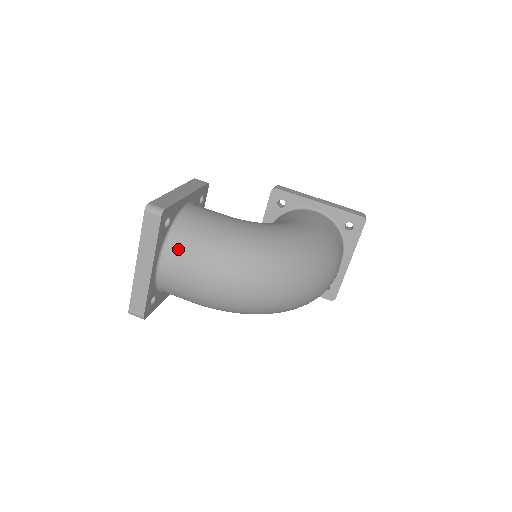
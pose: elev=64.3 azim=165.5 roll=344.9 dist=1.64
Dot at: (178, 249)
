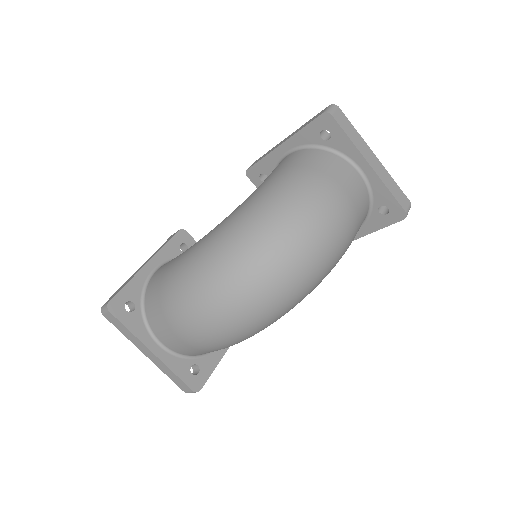
Dot at: (154, 320)
